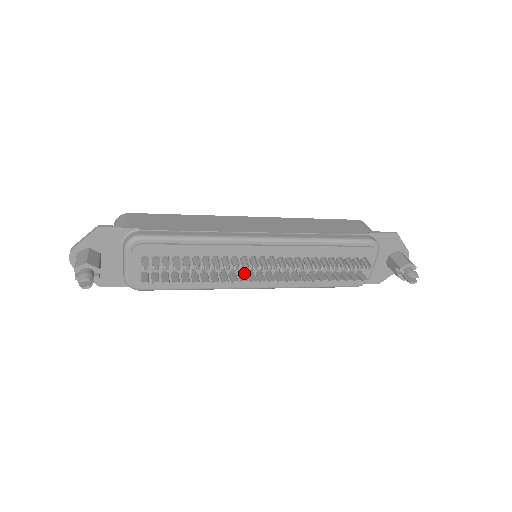
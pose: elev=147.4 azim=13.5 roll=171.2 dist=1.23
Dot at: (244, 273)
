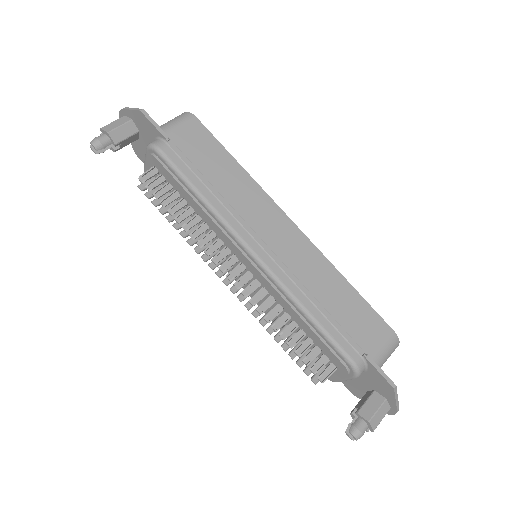
Dot at: (224, 259)
